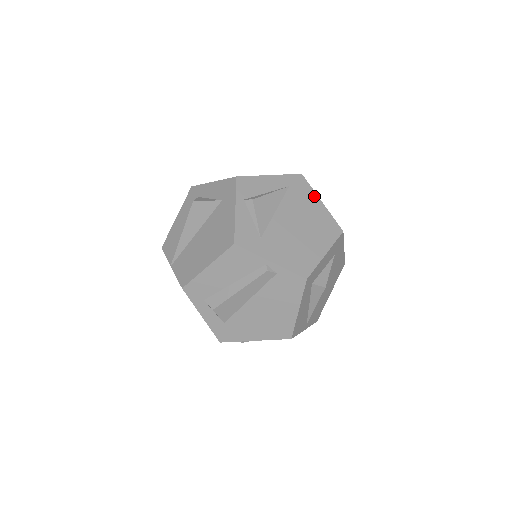
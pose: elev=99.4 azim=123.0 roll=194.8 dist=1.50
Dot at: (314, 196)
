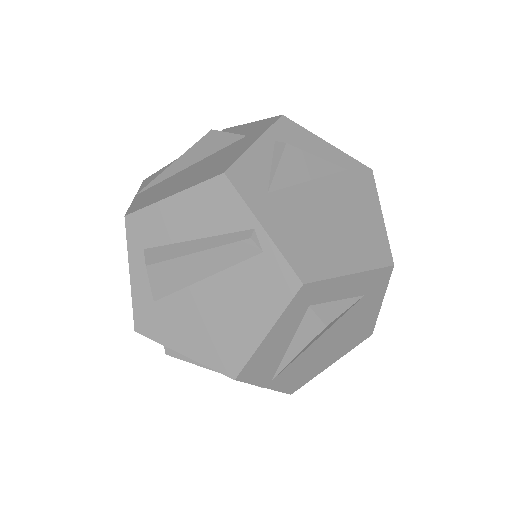
Dot at: (375, 201)
